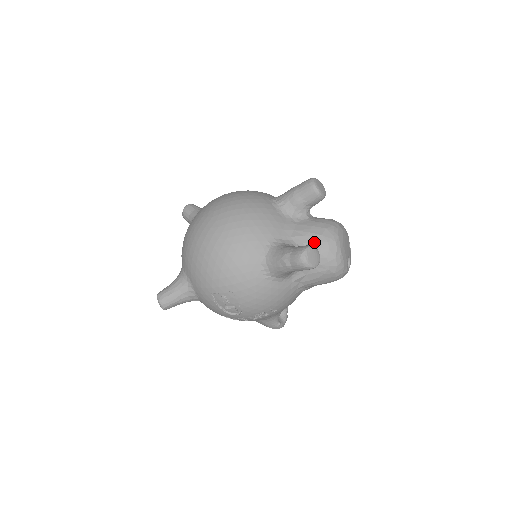
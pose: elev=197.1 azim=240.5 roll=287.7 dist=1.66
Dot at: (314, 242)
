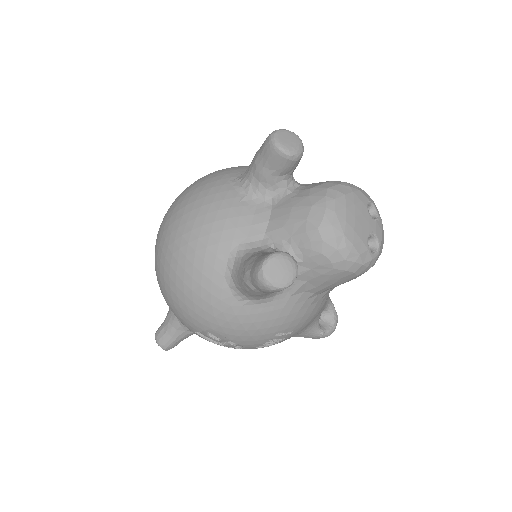
Dot at: (297, 234)
